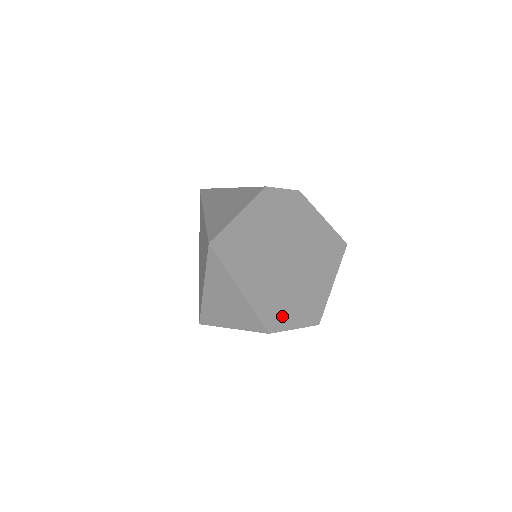
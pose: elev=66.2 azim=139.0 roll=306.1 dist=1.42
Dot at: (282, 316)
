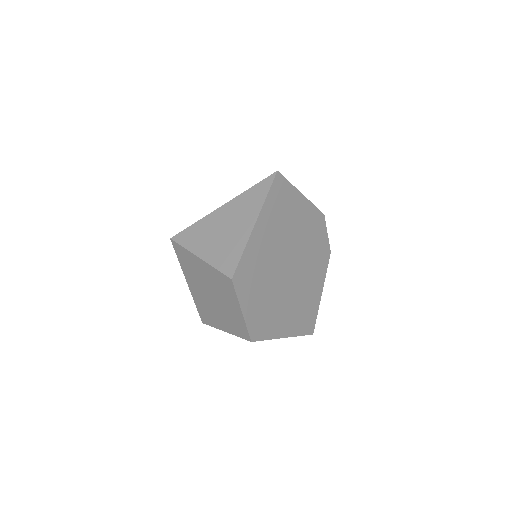
Dot at: (248, 288)
